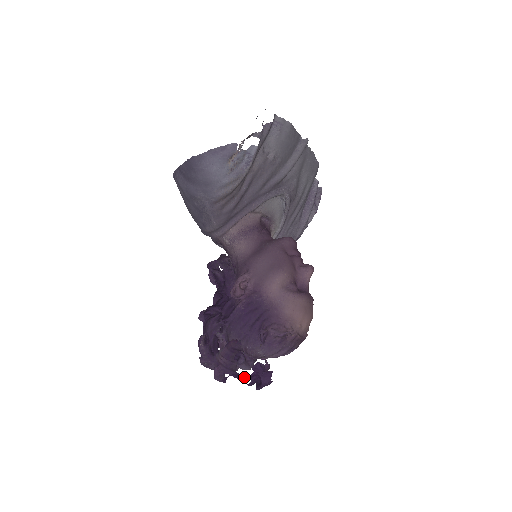
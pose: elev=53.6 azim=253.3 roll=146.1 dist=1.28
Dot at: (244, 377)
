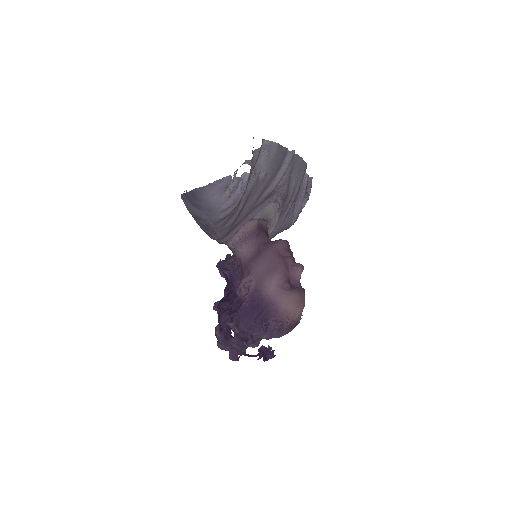
Dot at: (253, 356)
